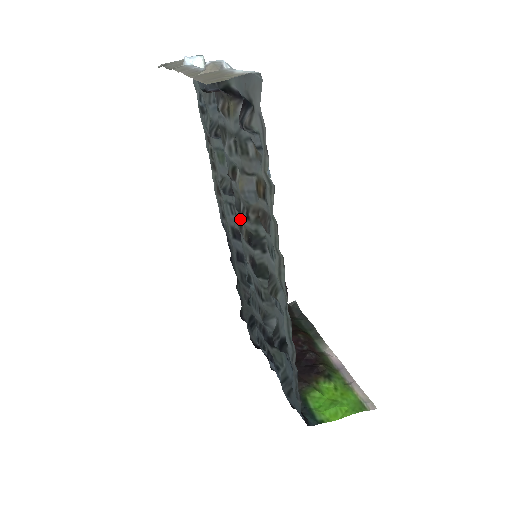
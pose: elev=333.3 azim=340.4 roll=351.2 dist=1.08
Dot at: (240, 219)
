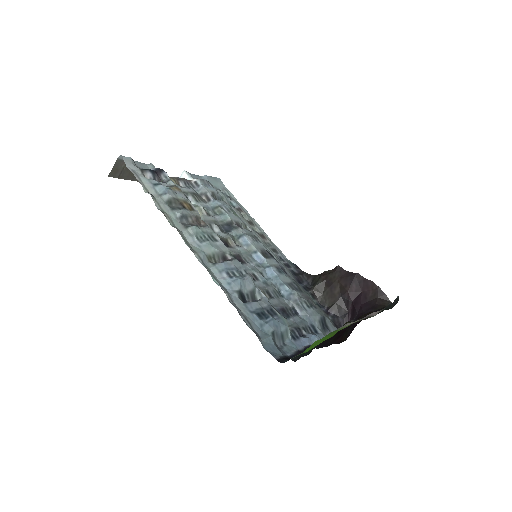
Dot at: (232, 237)
